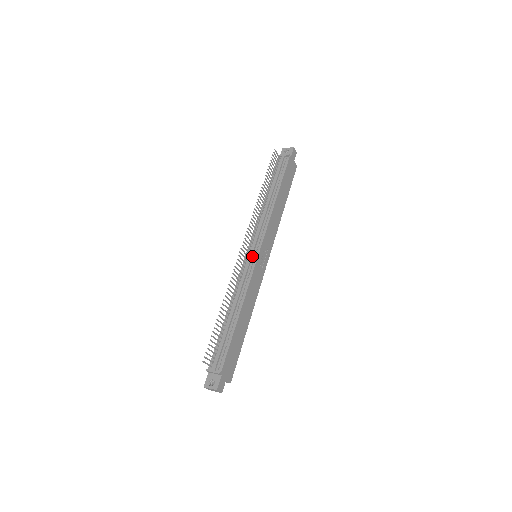
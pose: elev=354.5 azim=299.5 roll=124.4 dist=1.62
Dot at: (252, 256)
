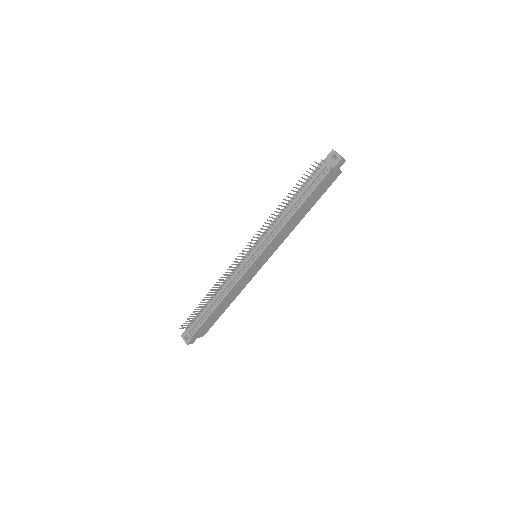
Dot at: (249, 260)
